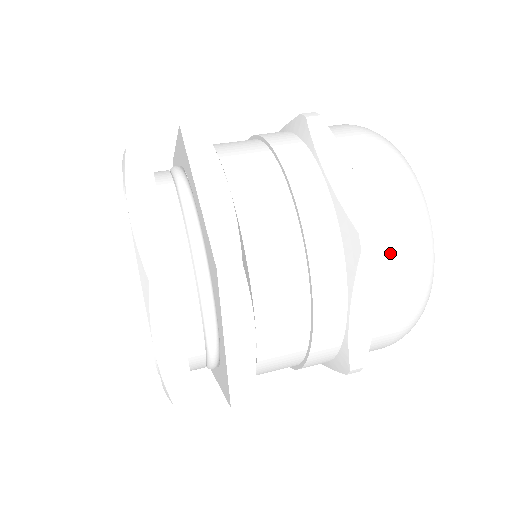
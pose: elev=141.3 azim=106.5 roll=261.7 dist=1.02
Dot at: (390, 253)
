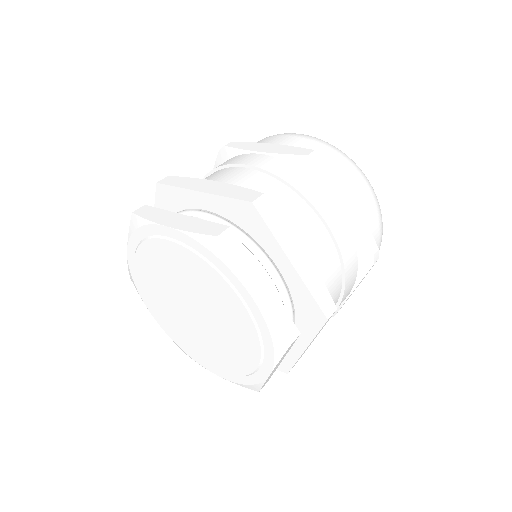
Dot at: occluded
